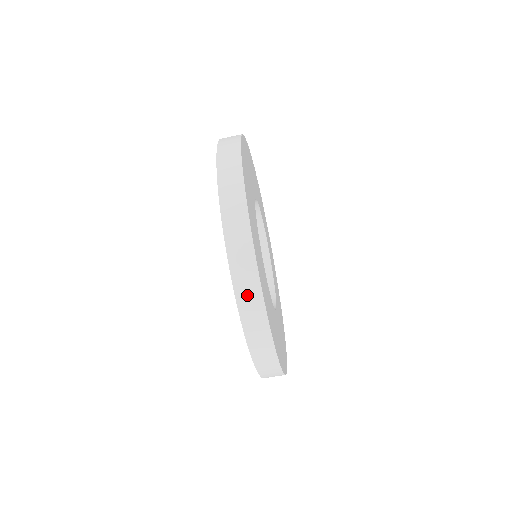
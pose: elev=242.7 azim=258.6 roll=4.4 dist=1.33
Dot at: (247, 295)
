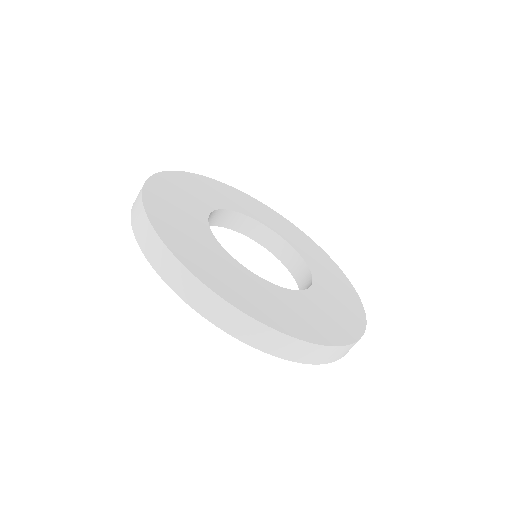
Dot at: (284, 349)
